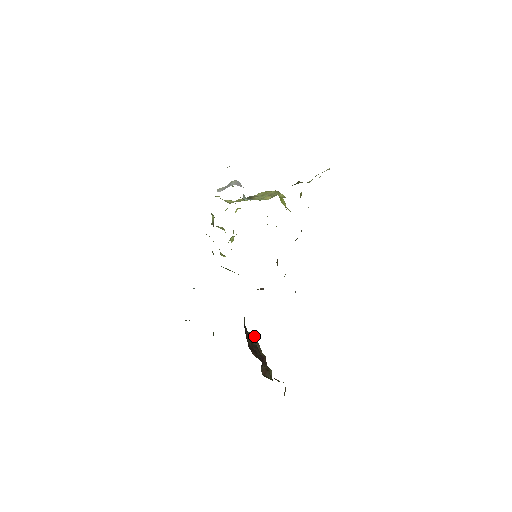
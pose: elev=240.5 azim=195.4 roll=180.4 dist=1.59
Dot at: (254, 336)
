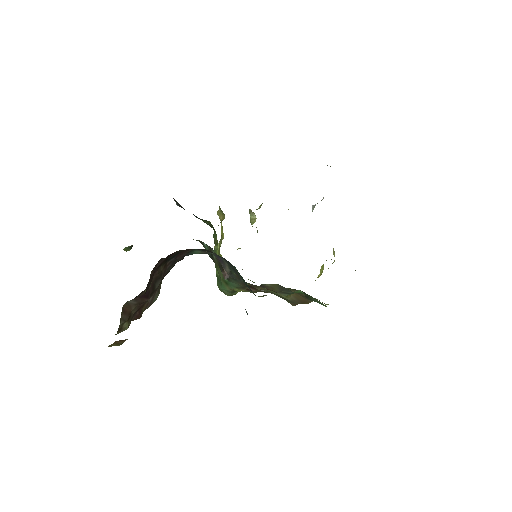
Dot at: occluded
